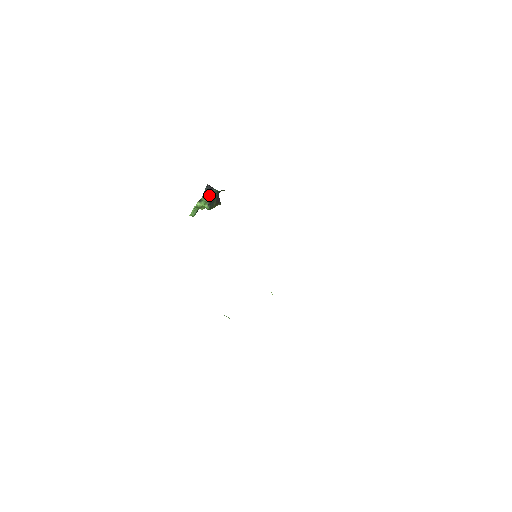
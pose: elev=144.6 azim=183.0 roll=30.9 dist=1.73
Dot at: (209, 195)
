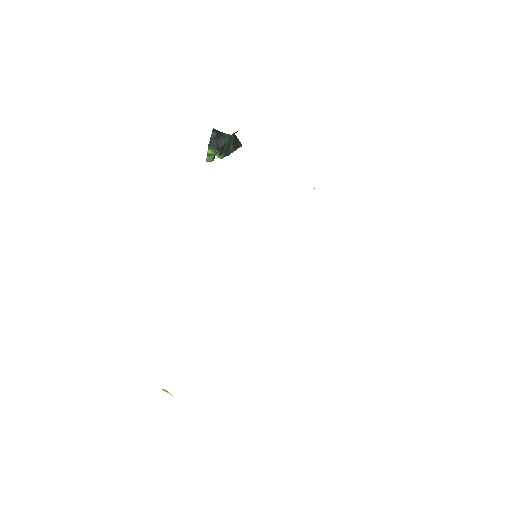
Dot at: (218, 142)
